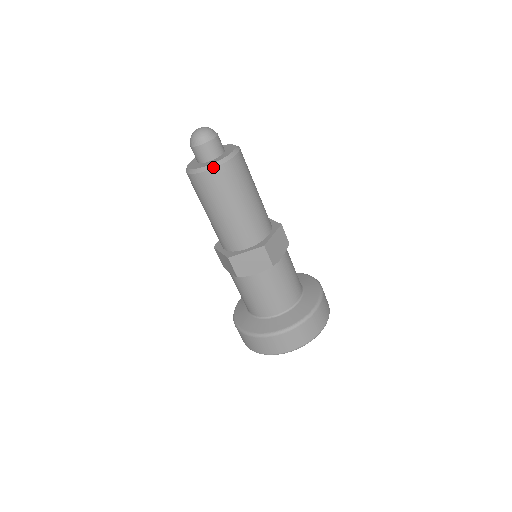
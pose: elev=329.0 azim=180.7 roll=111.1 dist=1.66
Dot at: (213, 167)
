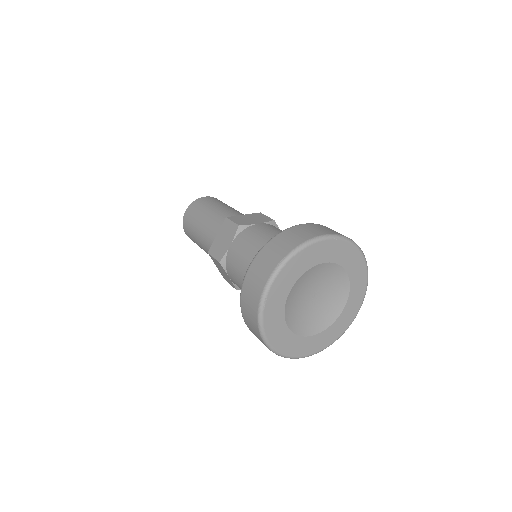
Dot at: (187, 208)
